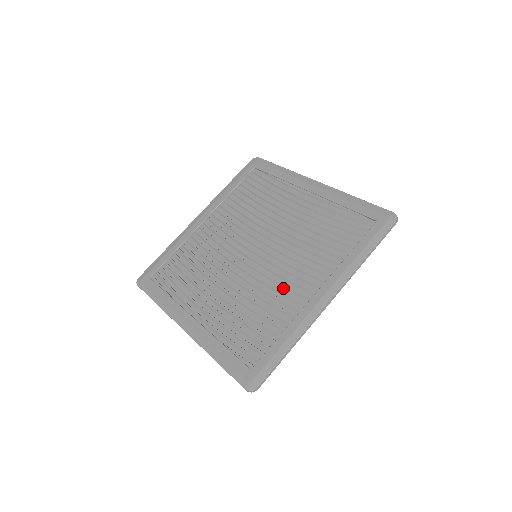
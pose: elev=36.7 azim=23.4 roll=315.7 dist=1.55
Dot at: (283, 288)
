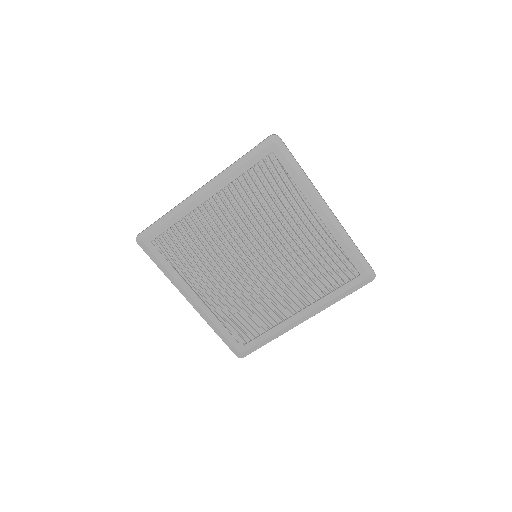
Dot at: (274, 299)
